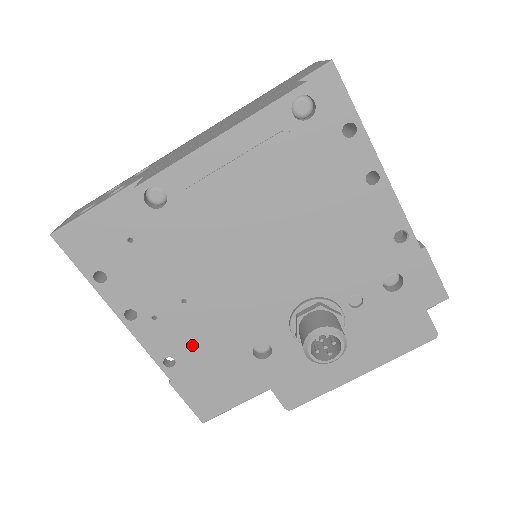
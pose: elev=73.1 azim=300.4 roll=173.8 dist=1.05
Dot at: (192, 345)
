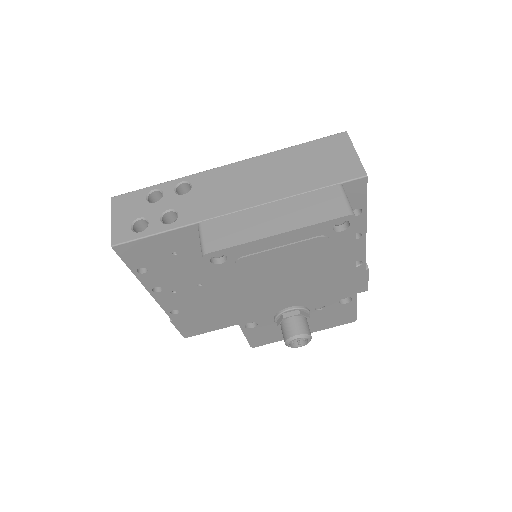
Dot at: (195, 305)
